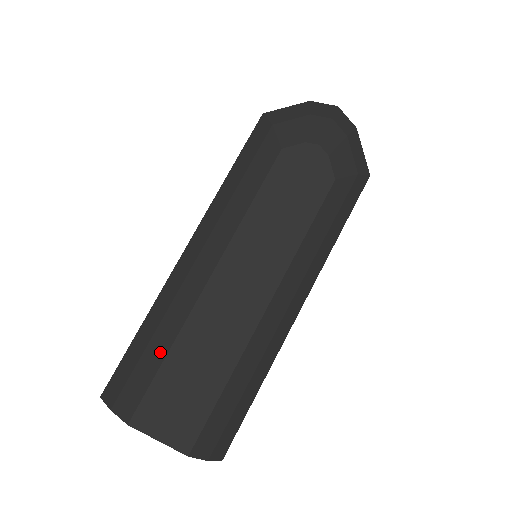
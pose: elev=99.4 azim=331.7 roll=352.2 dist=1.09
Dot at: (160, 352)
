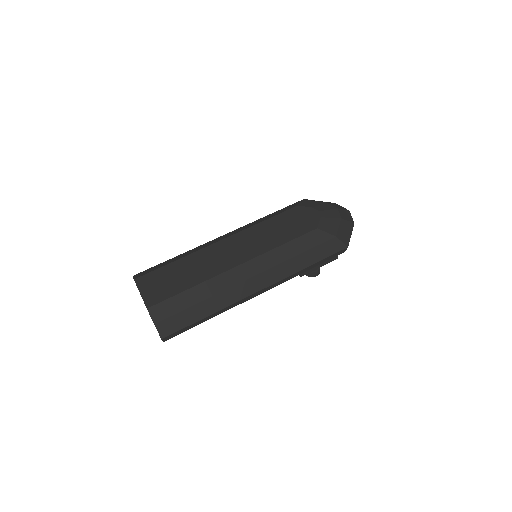
Dot at: (174, 260)
